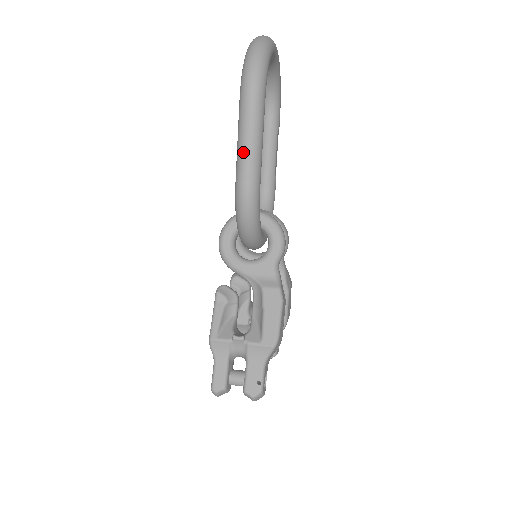
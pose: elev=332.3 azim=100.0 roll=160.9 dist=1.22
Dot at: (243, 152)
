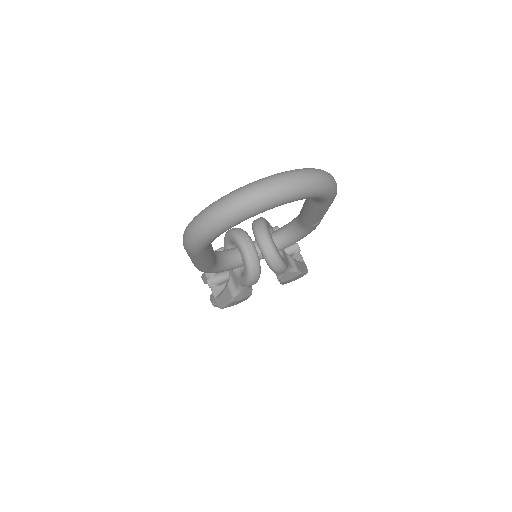
Dot at: occluded
